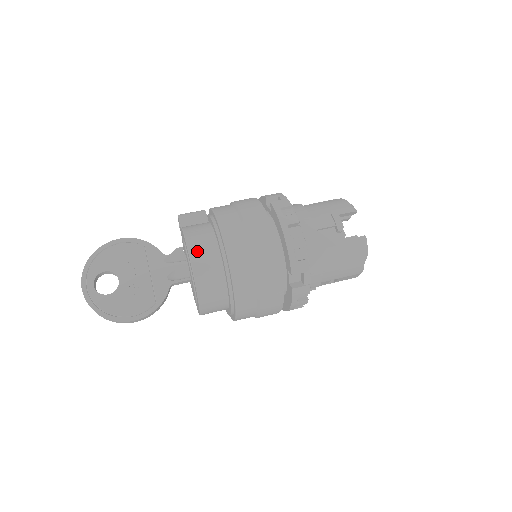
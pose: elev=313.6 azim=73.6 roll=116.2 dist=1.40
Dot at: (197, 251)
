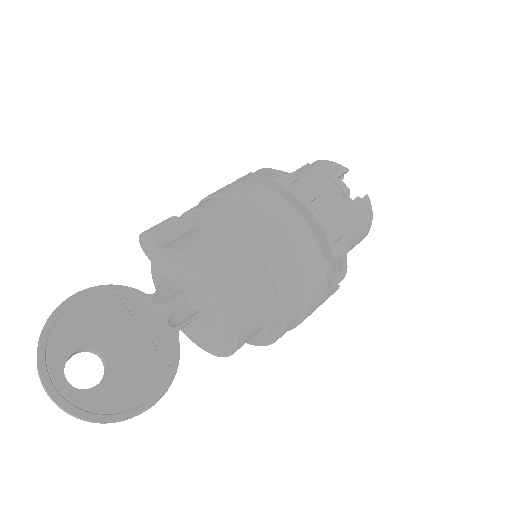
Dot at: (218, 271)
